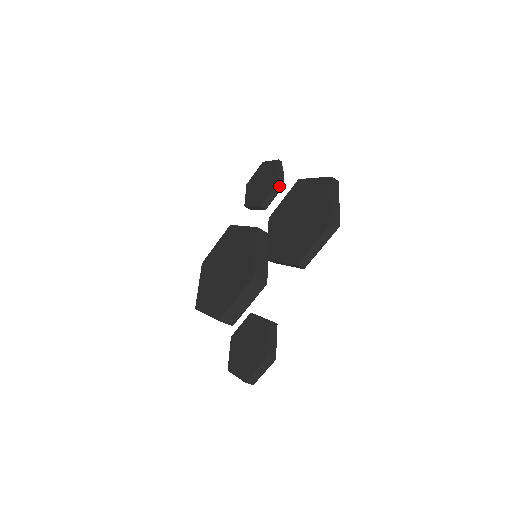
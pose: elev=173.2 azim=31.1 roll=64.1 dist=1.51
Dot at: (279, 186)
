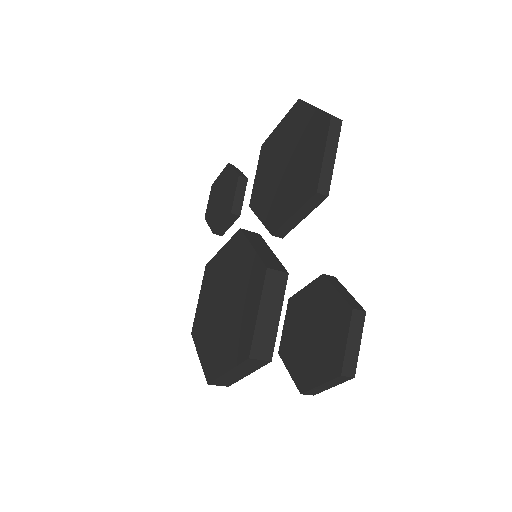
Dot at: (243, 180)
